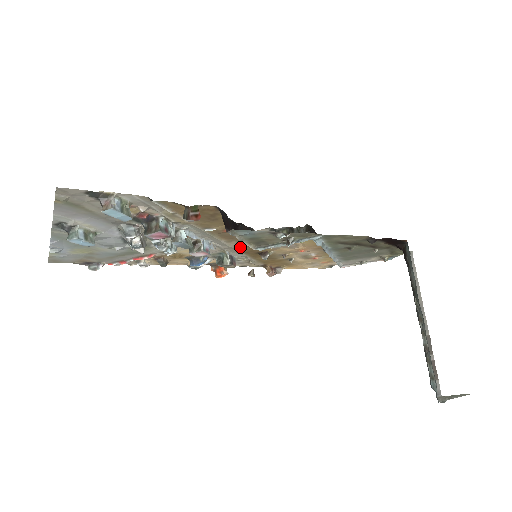
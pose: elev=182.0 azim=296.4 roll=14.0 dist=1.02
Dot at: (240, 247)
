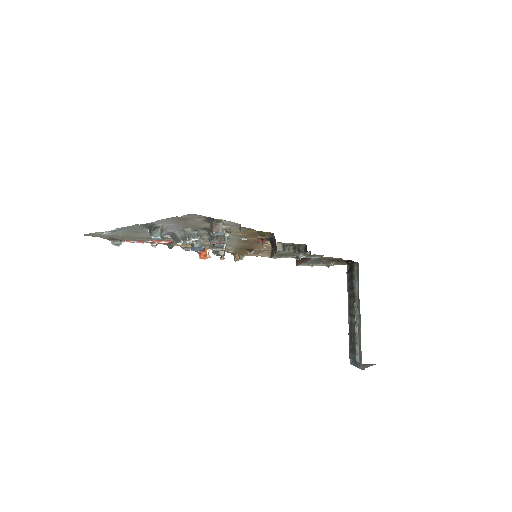
Dot at: (241, 245)
